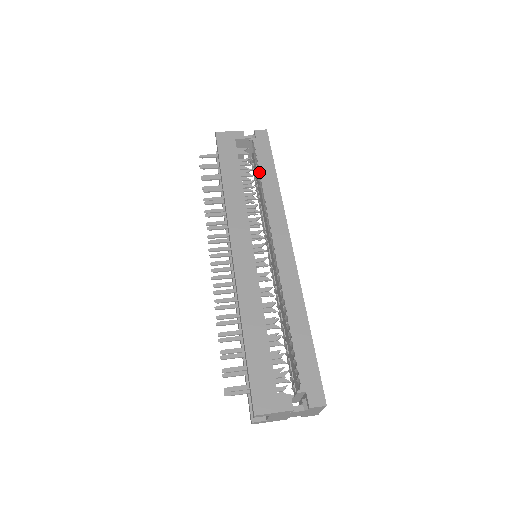
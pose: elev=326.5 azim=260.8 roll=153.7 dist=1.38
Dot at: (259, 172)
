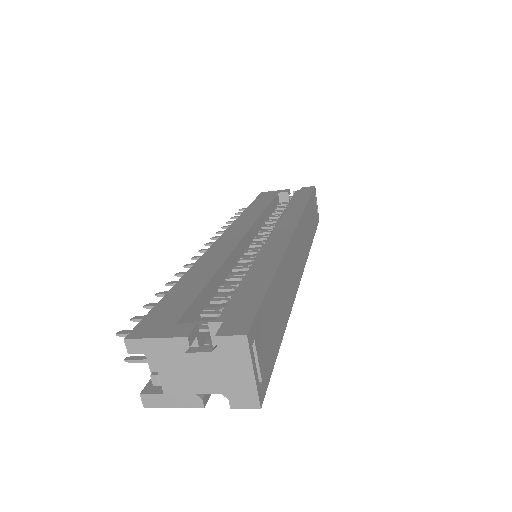
Dot at: occluded
